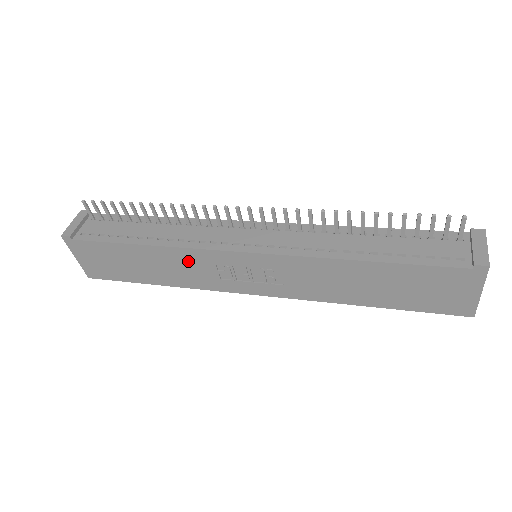
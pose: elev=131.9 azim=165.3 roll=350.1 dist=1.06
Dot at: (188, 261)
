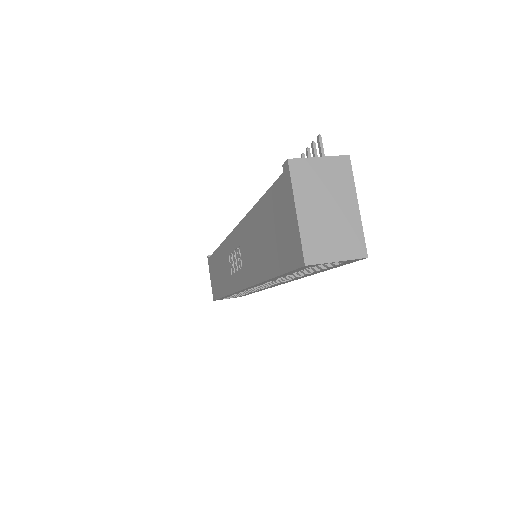
Dot at: (224, 258)
